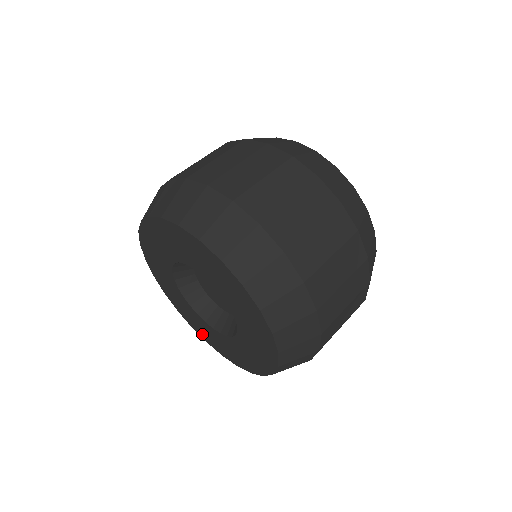
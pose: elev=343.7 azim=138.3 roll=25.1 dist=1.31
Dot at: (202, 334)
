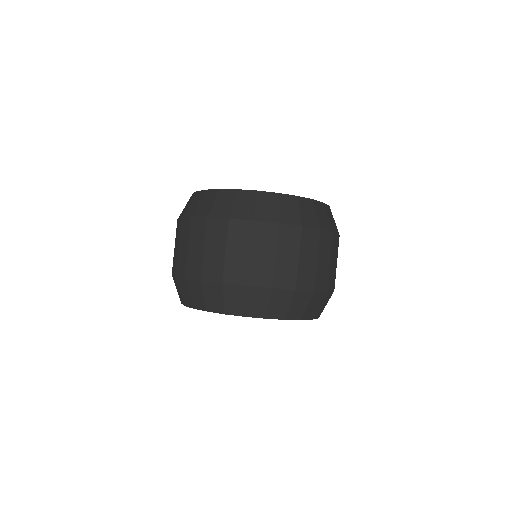
Dot at: occluded
